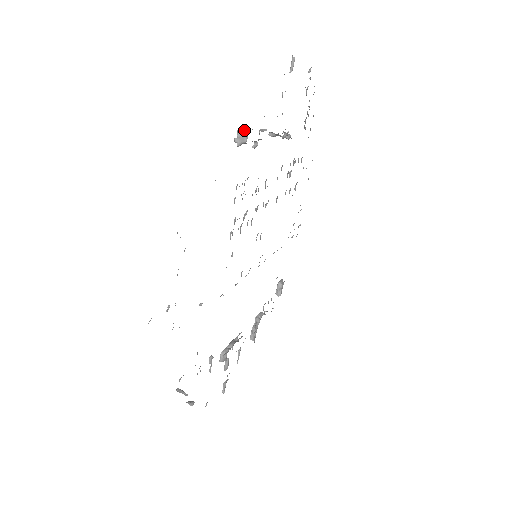
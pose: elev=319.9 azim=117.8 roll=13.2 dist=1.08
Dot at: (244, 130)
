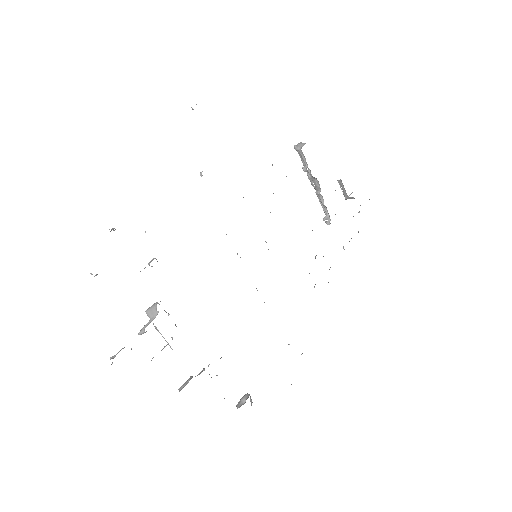
Dot at: (304, 143)
